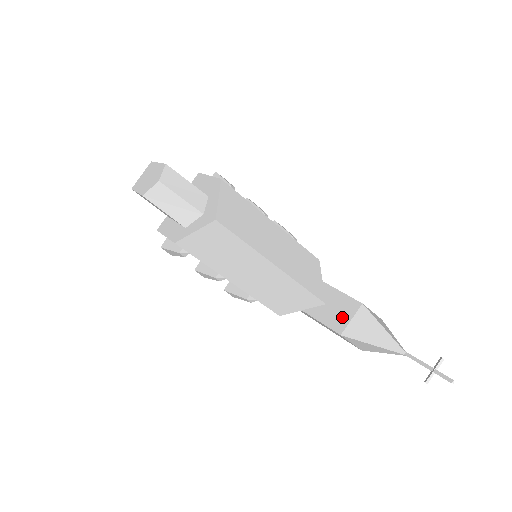
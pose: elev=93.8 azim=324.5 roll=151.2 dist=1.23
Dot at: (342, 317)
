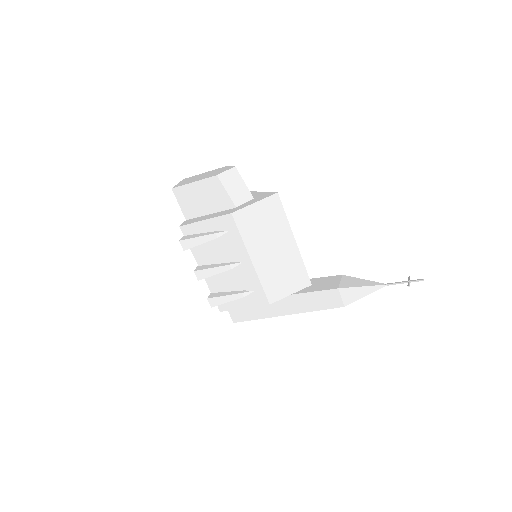
Dot at: (332, 283)
